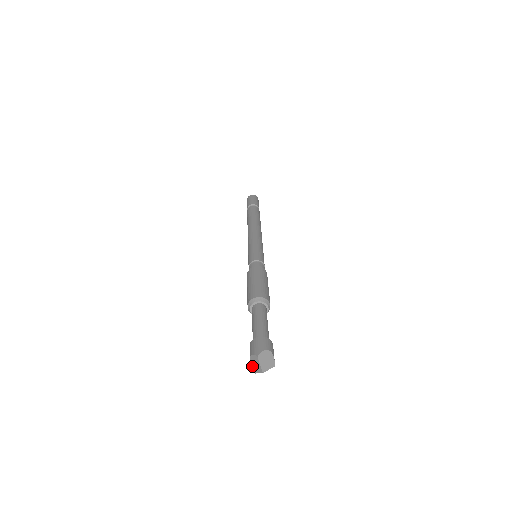
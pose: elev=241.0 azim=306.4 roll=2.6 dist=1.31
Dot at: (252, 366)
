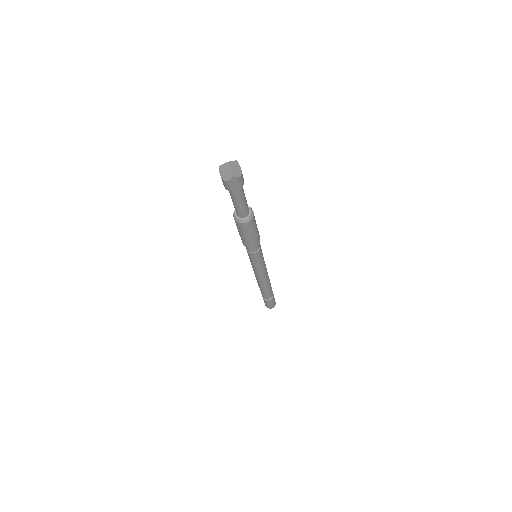
Dot at: (228, 179)
